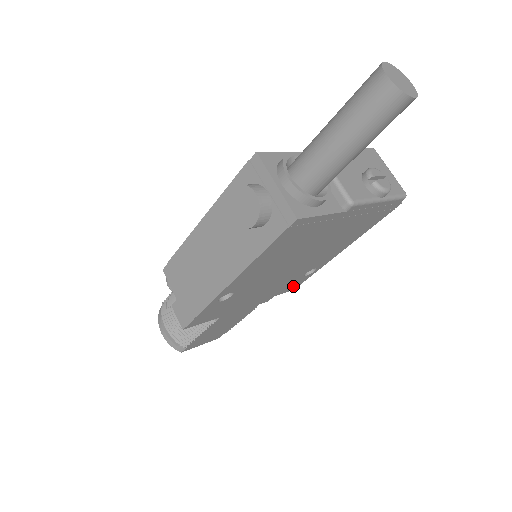
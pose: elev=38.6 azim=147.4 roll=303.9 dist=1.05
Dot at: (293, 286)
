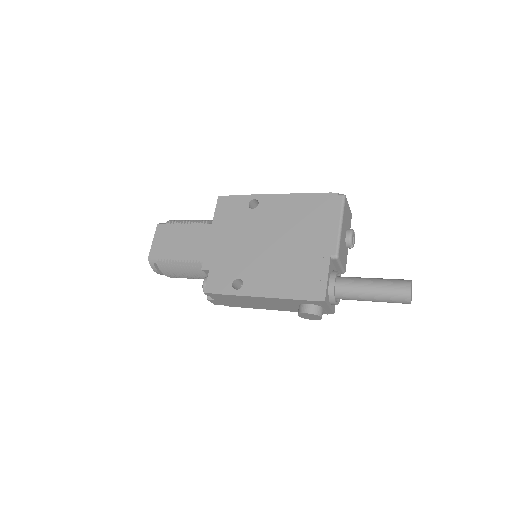
Dot at: occluded
